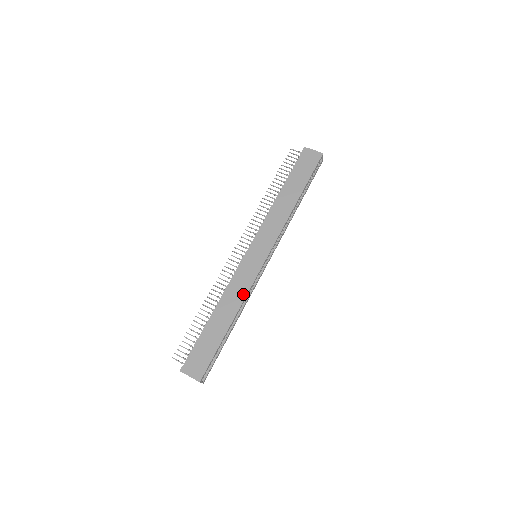
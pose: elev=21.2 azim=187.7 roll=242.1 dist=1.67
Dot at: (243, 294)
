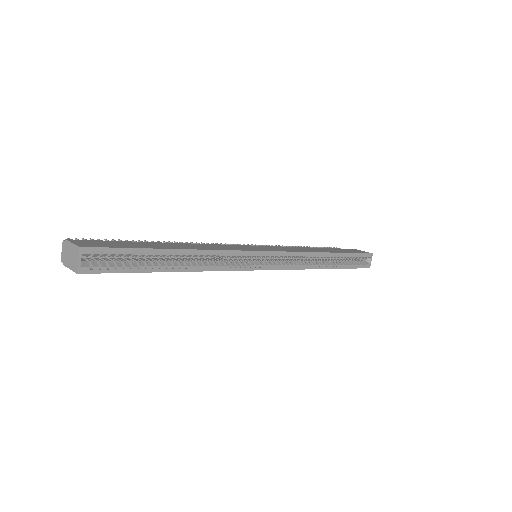
Dot at: (219, 248)
